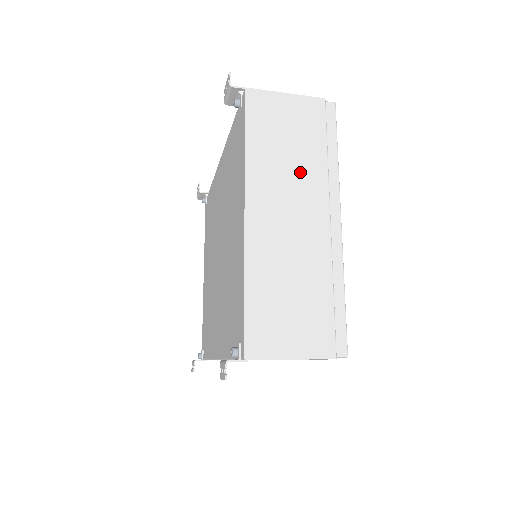
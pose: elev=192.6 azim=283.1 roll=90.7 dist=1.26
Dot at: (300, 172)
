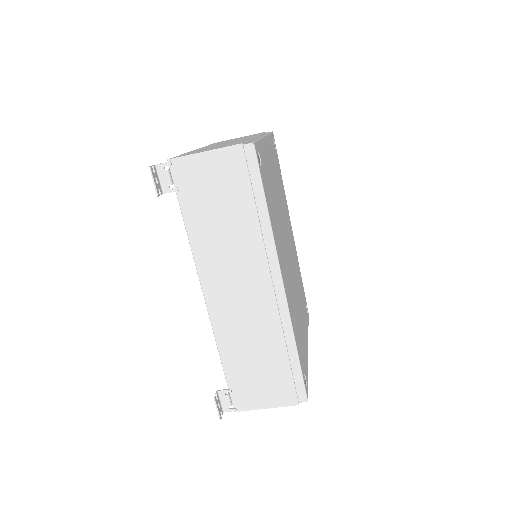
Dot at: occluded
